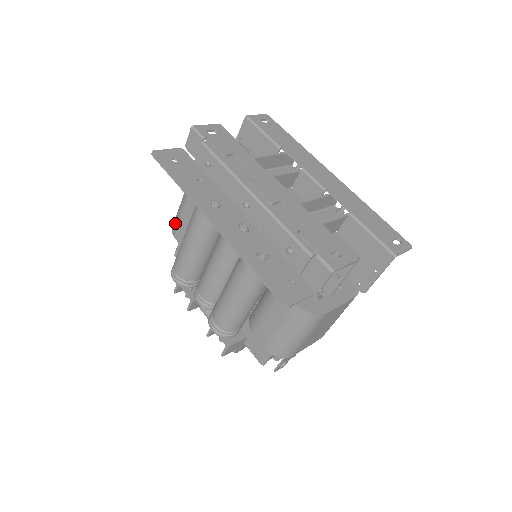
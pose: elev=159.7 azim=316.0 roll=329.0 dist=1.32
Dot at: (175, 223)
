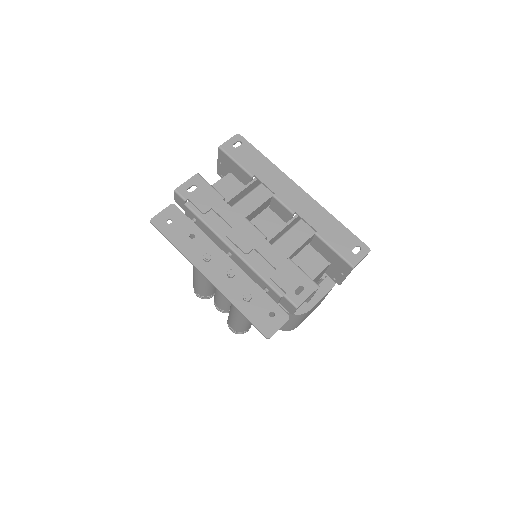
Dot at: occluded
